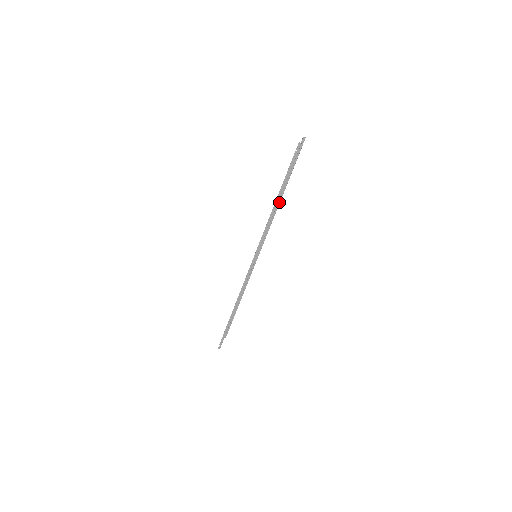
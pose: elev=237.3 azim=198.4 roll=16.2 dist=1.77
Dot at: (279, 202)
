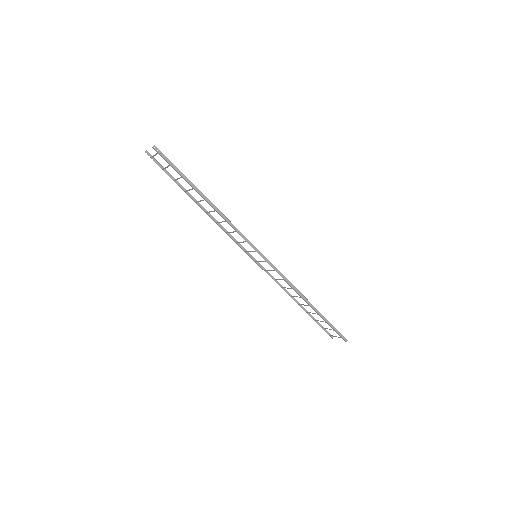
Dot at: (204, 210)
